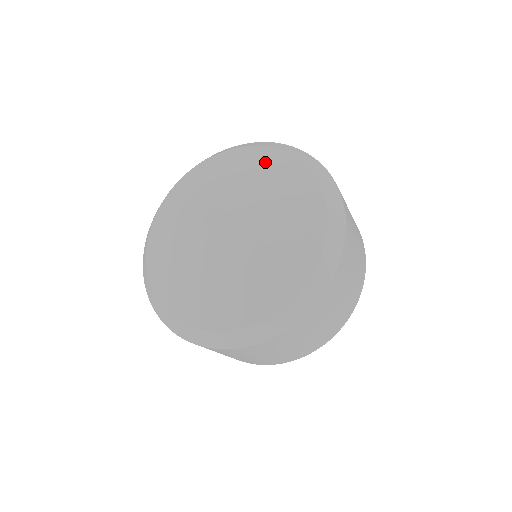
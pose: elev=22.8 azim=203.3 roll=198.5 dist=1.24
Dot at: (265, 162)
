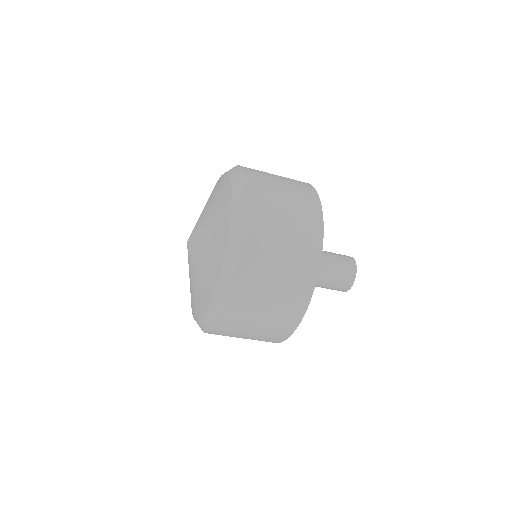
Dot at: (218, 188)
